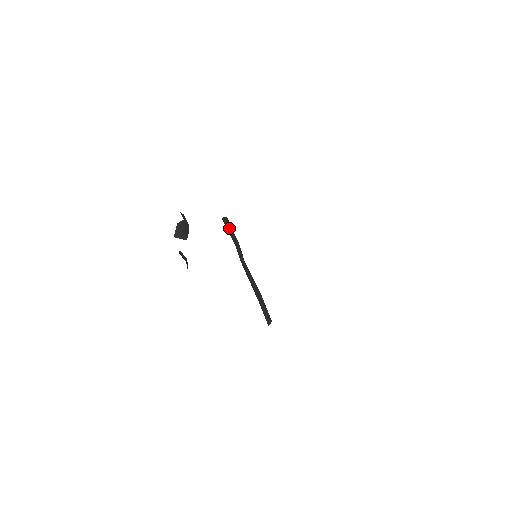
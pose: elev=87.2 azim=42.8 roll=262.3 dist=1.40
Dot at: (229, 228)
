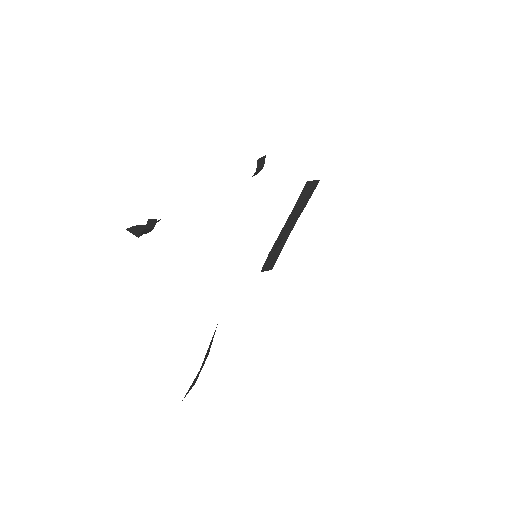
Dot at: (307, 192)
